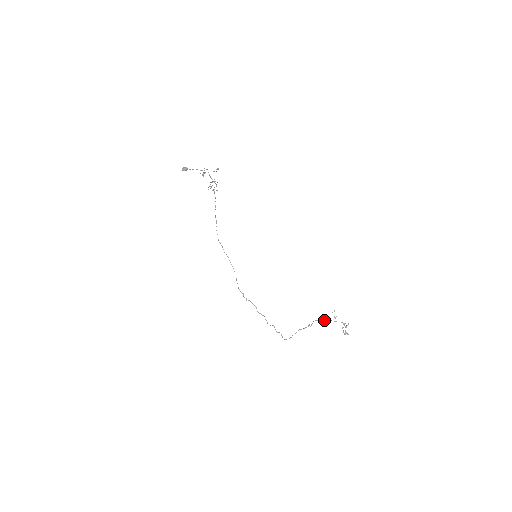
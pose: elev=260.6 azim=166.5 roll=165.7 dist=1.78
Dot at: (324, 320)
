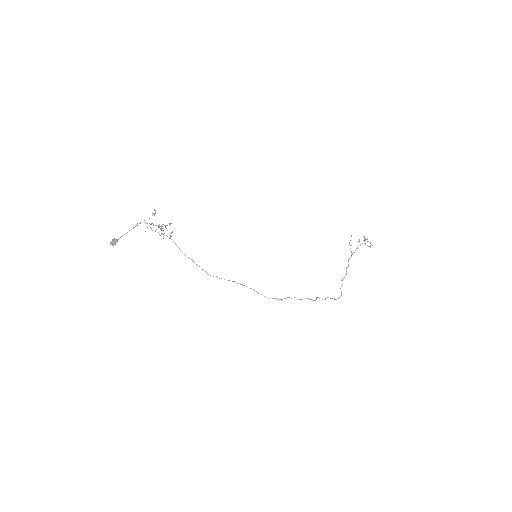
Dot at: (354, 252)
